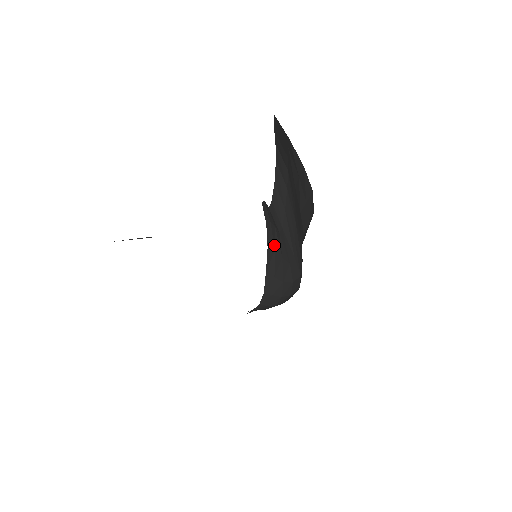
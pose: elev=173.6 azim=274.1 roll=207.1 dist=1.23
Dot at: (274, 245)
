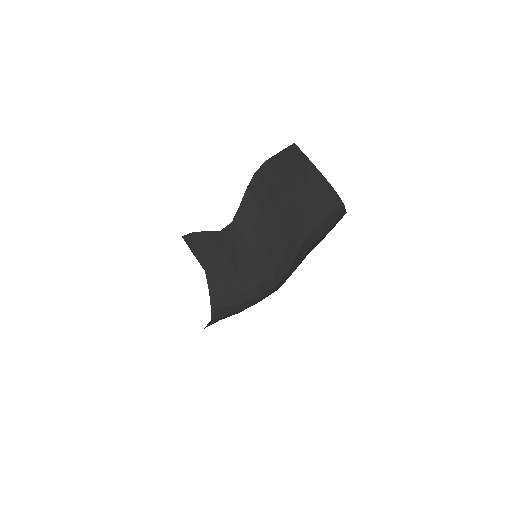
Dot at: (219, 265)
